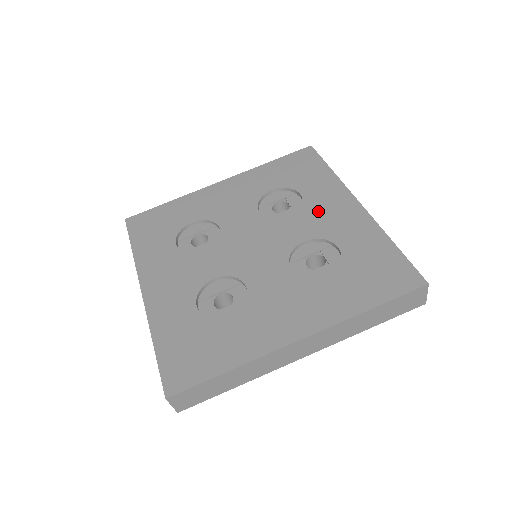
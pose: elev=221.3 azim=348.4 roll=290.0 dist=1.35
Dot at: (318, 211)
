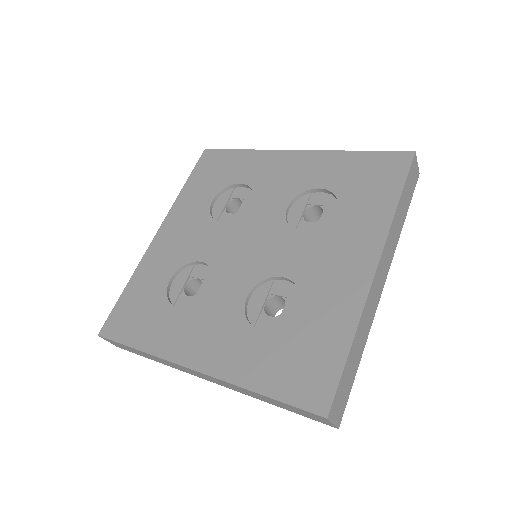
Dot at: (271, 181)
